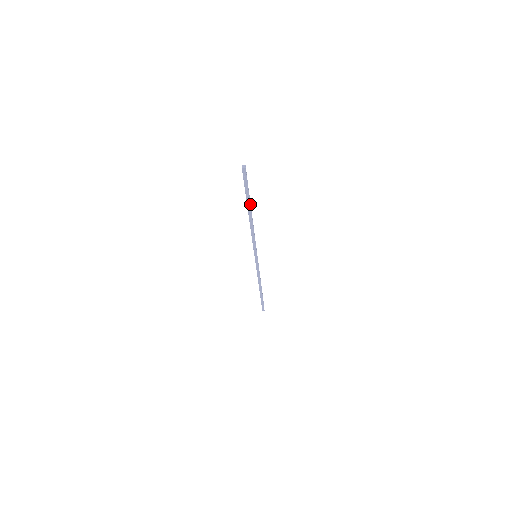
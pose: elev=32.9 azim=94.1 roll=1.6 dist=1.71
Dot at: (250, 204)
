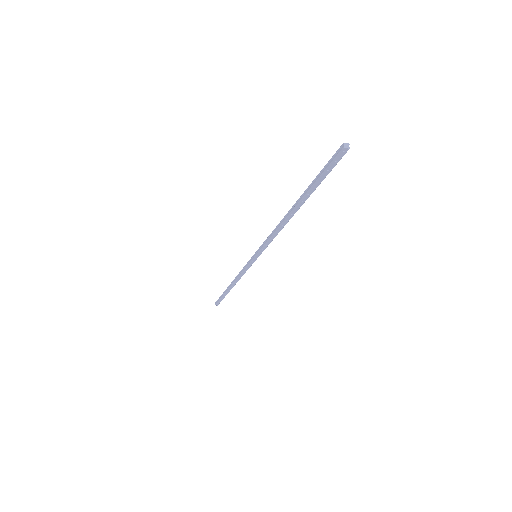
Dot at: (306, 198)
